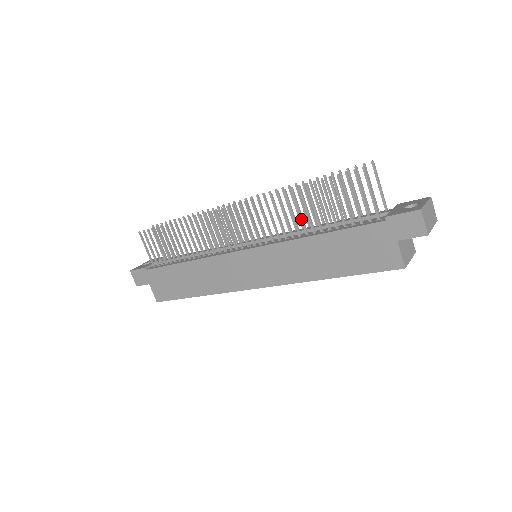
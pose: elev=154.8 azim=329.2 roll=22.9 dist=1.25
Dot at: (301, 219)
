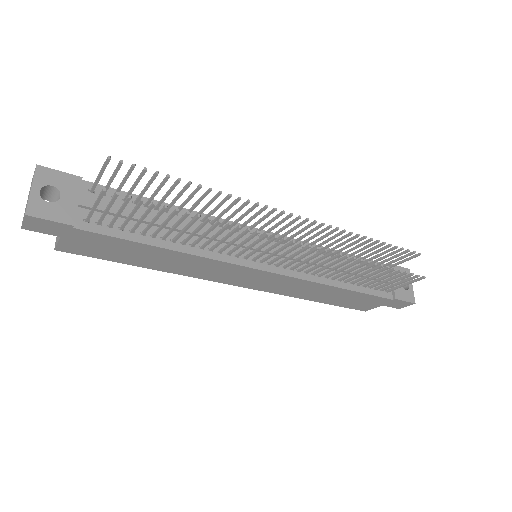
Dot at: (344, 274)
